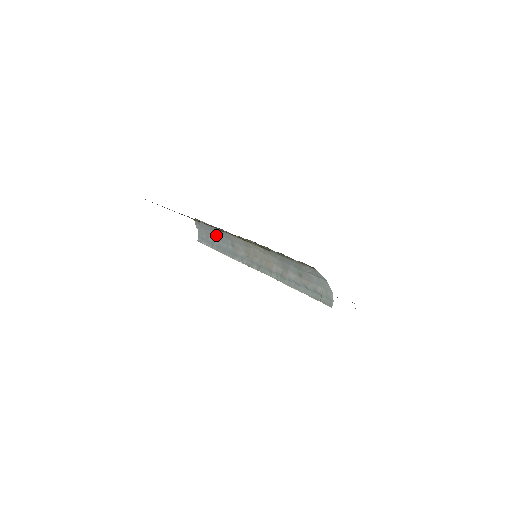
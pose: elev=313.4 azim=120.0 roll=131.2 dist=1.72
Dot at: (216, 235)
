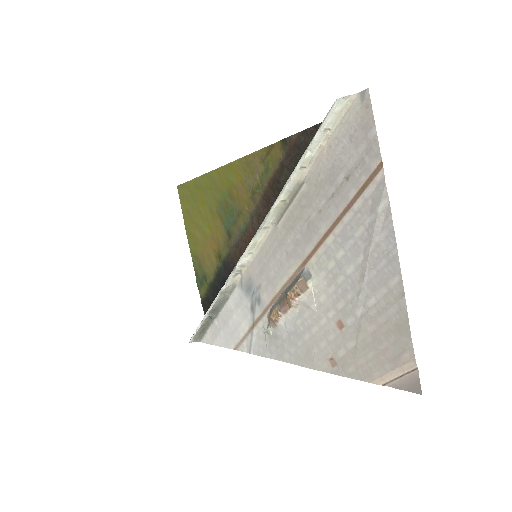
Dot at: occluded
